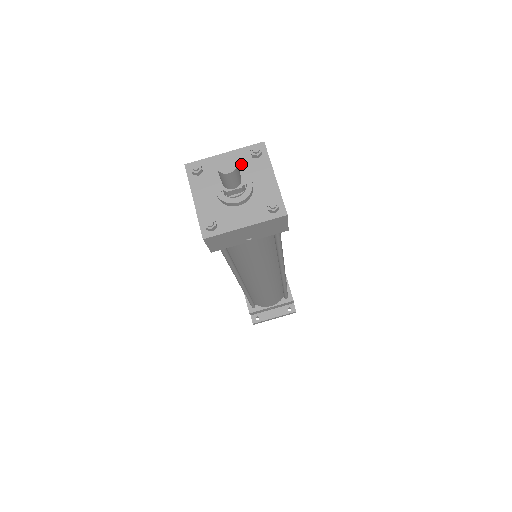
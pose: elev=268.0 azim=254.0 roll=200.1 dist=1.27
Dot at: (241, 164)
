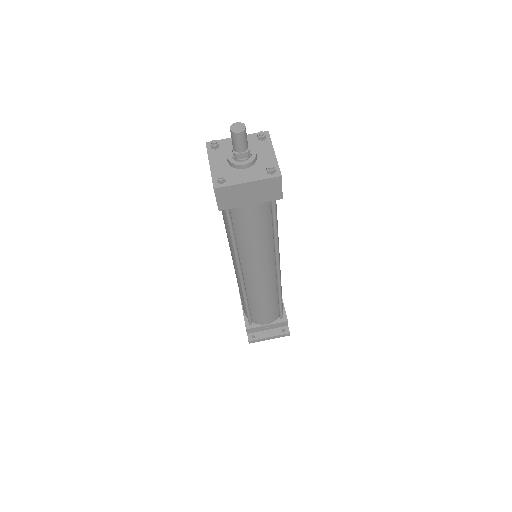
Dot at: (249, 144)
